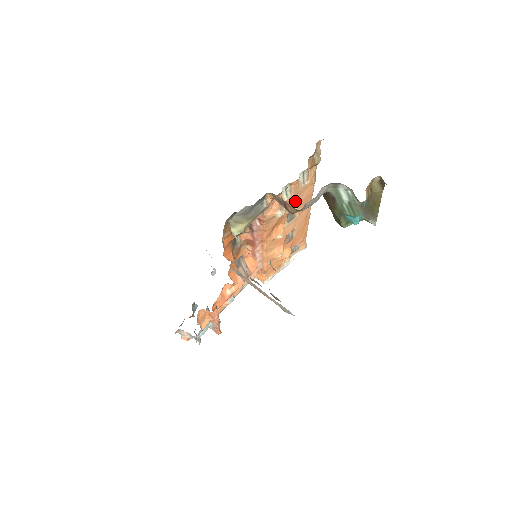
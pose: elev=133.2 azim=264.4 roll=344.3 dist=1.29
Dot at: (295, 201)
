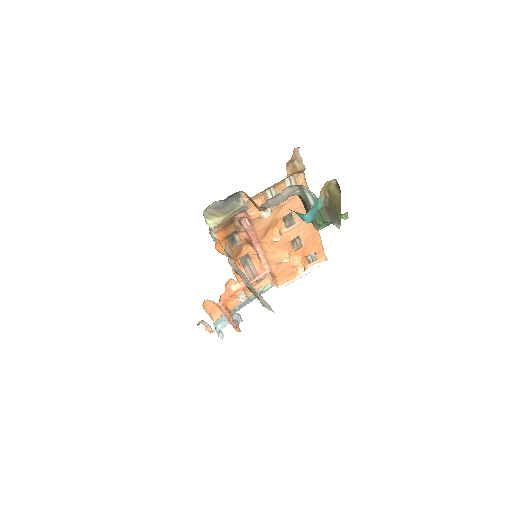
Dot at: (288, 206)
